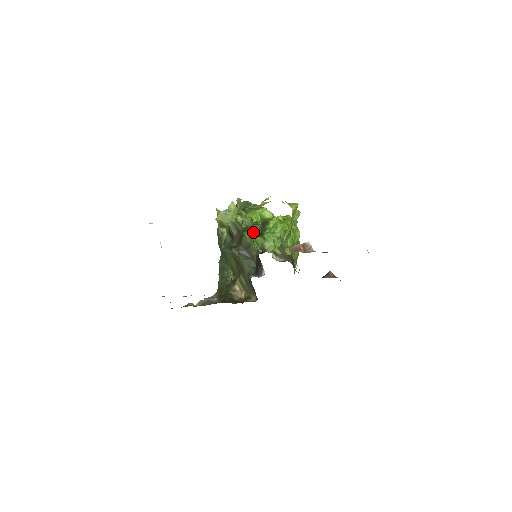
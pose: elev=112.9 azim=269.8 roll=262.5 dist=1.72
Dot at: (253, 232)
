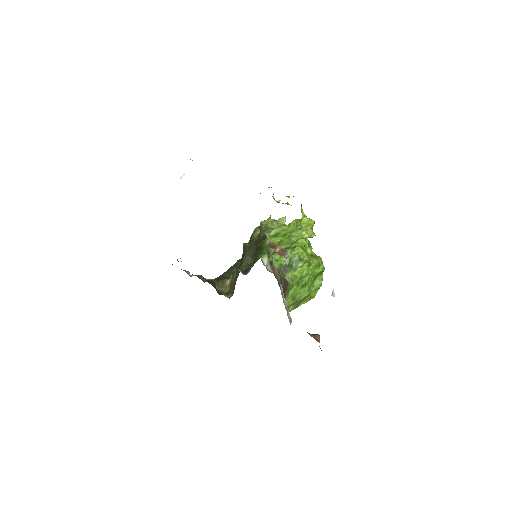
Dot at: occluded
